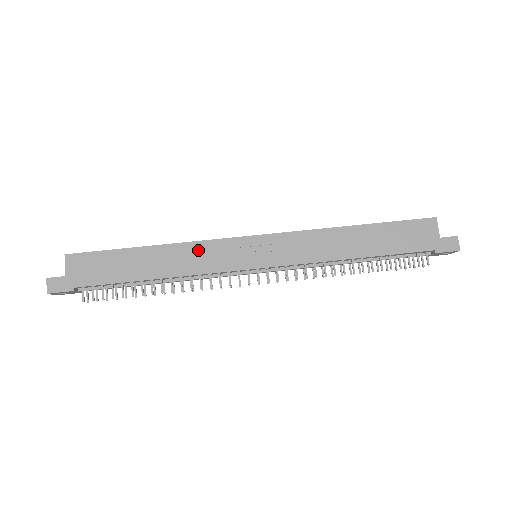
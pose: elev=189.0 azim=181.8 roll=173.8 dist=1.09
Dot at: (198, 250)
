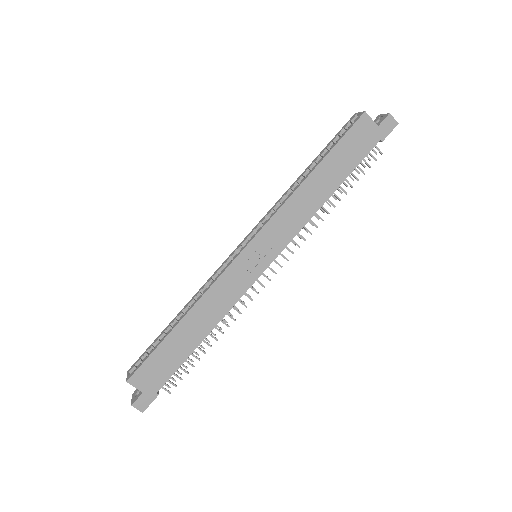
Dot at: (216, 293)
